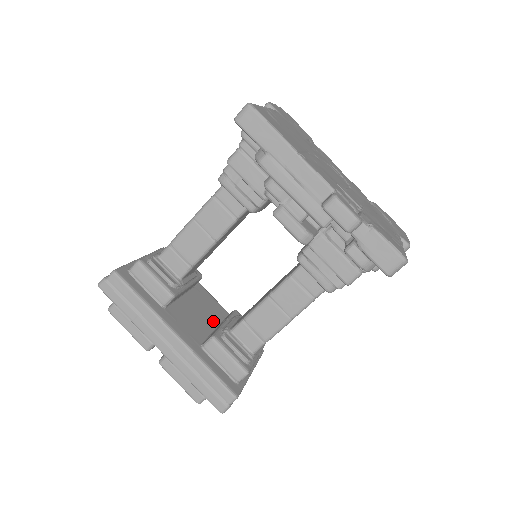
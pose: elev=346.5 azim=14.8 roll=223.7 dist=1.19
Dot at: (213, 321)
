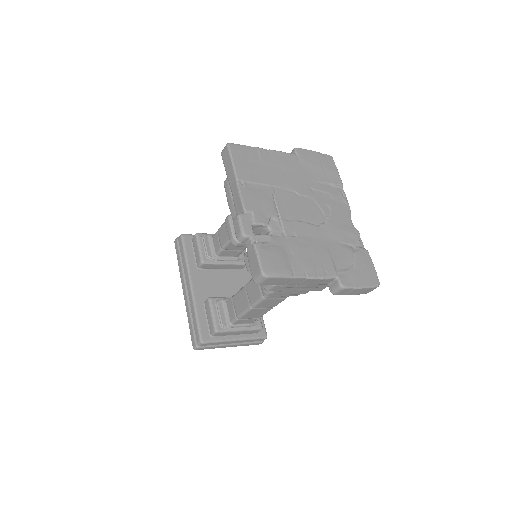
Dot at: occluded
